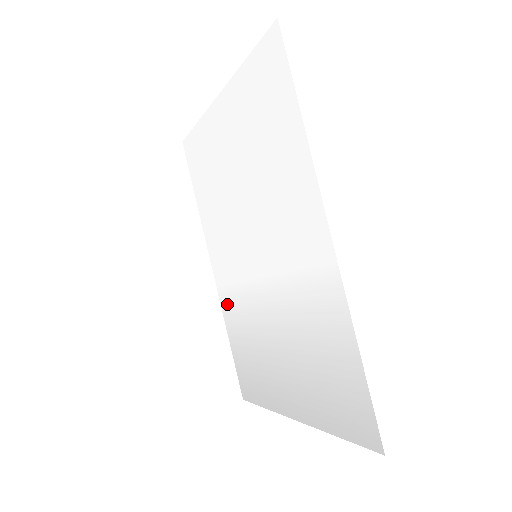
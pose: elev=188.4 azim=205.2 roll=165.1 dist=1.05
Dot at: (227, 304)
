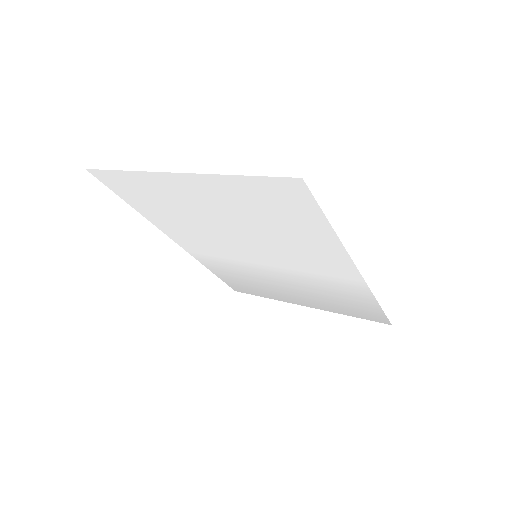
Dot at: (207, 261)
